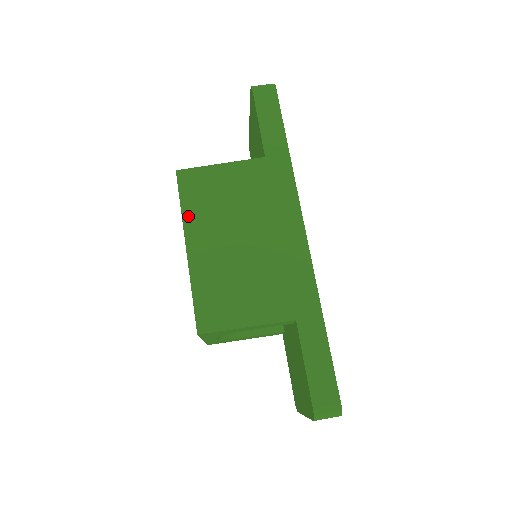
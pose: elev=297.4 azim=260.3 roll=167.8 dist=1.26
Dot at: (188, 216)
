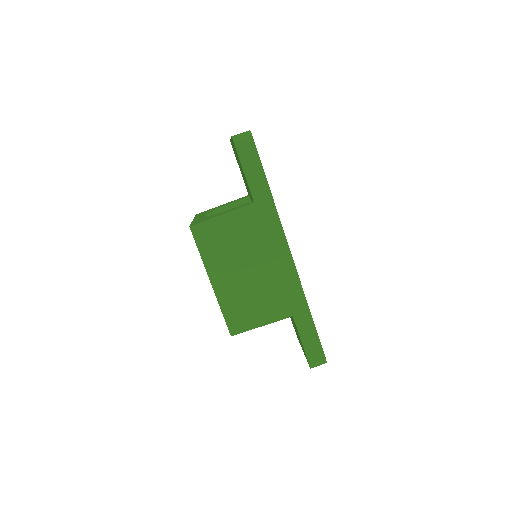
Dot at: (207, 260)
